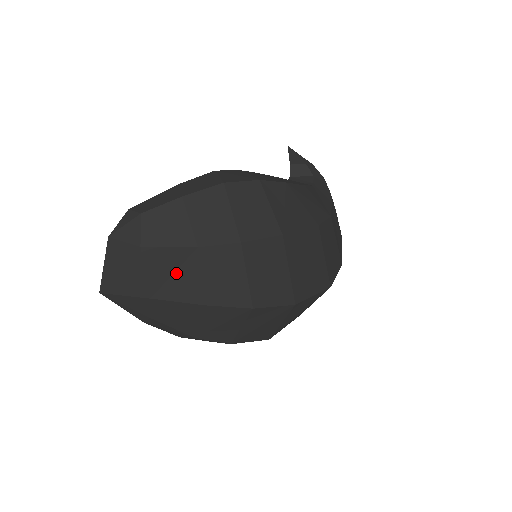
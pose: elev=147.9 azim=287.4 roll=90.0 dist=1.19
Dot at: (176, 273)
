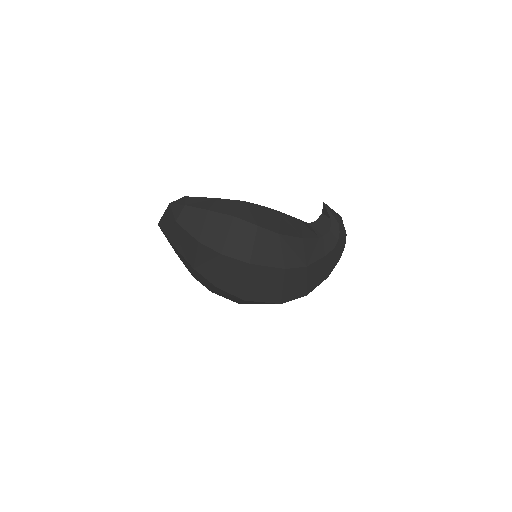
Dot at: (187, 245)
